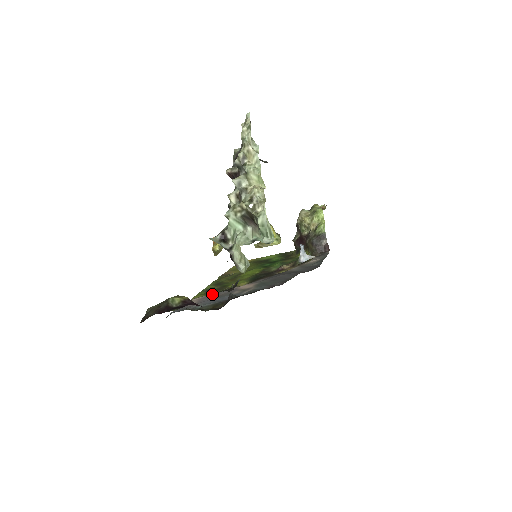
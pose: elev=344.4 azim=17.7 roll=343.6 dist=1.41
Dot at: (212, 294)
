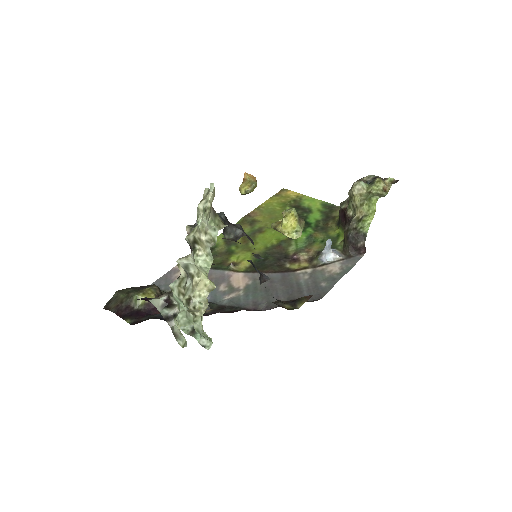
Dot at: occluded
